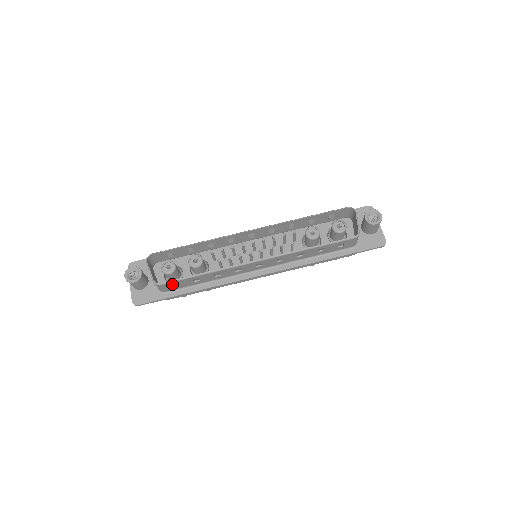
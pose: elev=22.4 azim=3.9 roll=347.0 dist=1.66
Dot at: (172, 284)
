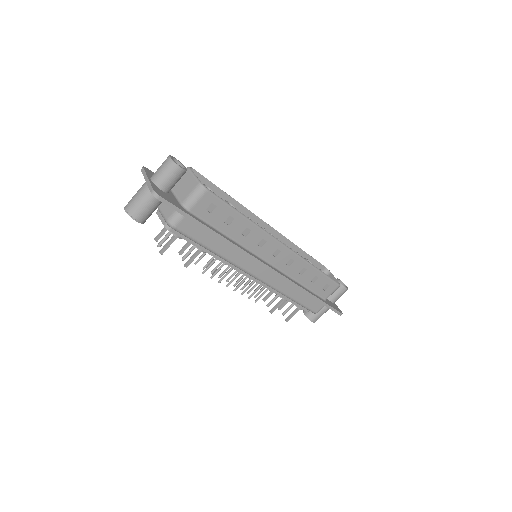
Dot at: (212, 203)
